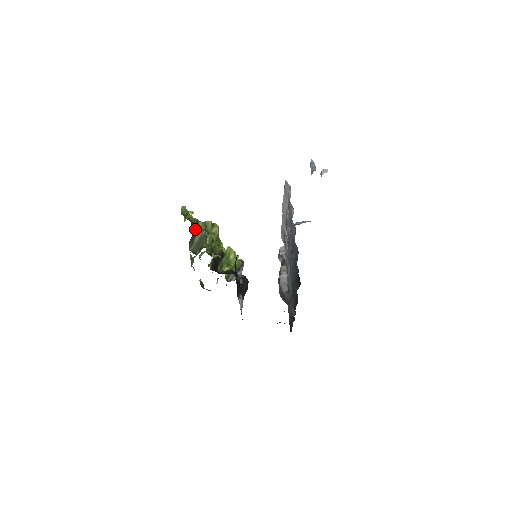
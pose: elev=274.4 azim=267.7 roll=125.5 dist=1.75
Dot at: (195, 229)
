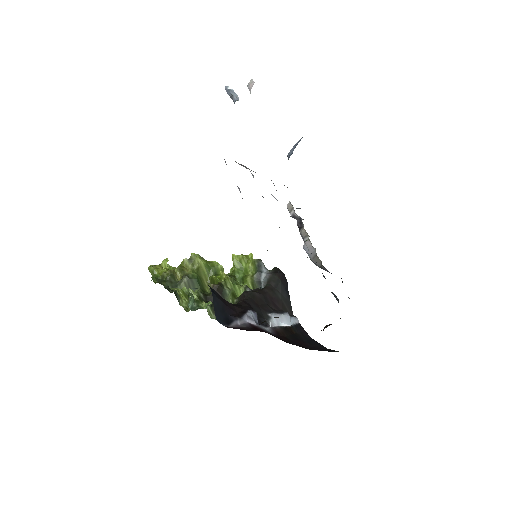
Dot at: occluded
